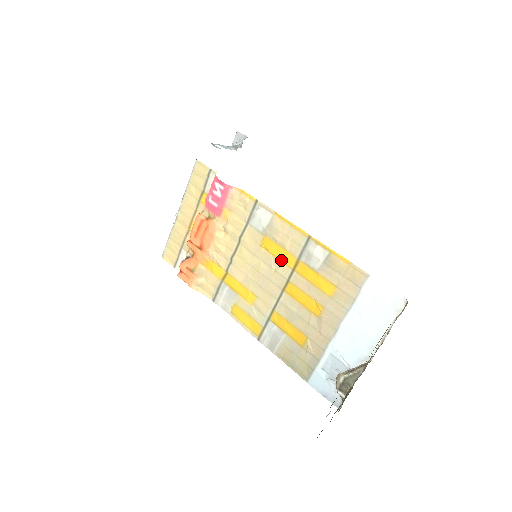
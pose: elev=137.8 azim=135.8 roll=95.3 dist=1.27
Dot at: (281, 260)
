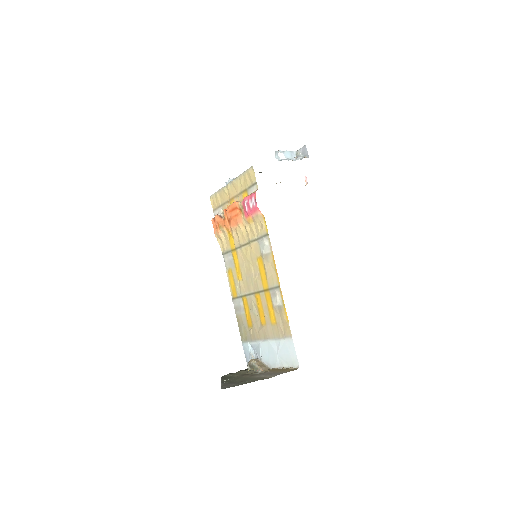
Dot at: (262, 279)
